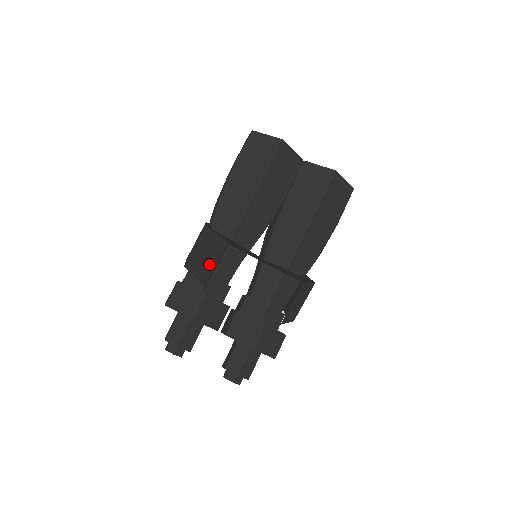
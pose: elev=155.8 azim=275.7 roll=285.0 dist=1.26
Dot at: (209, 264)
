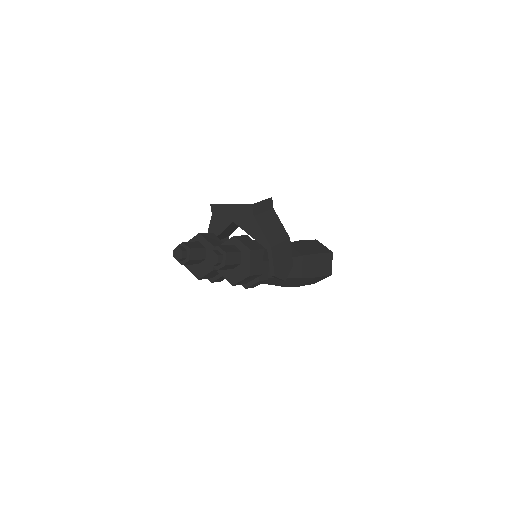
Dot at: occluded
